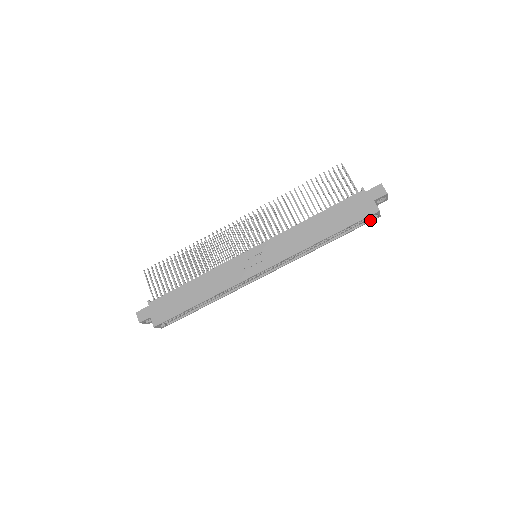
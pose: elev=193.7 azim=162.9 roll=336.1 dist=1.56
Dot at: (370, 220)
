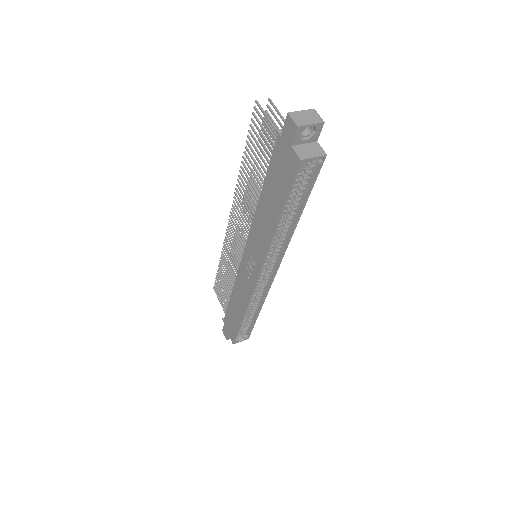
Dot at: (317, 167)
